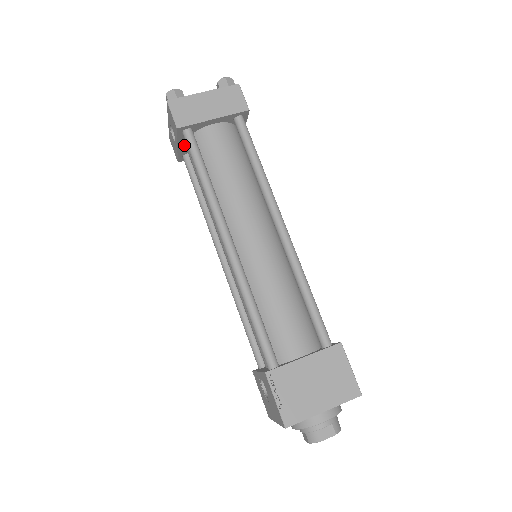
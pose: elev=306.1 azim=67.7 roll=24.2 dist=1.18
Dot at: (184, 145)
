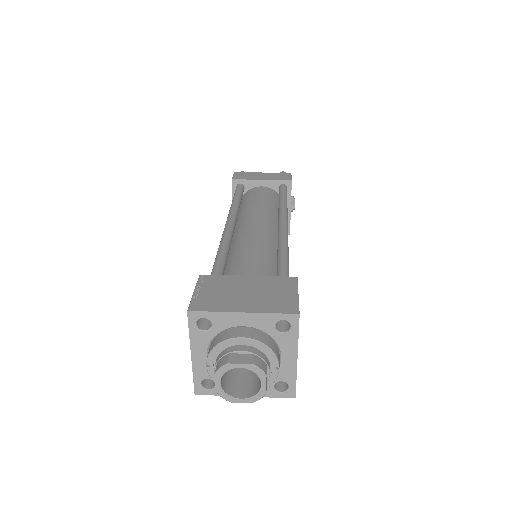
Dot at: occluded
